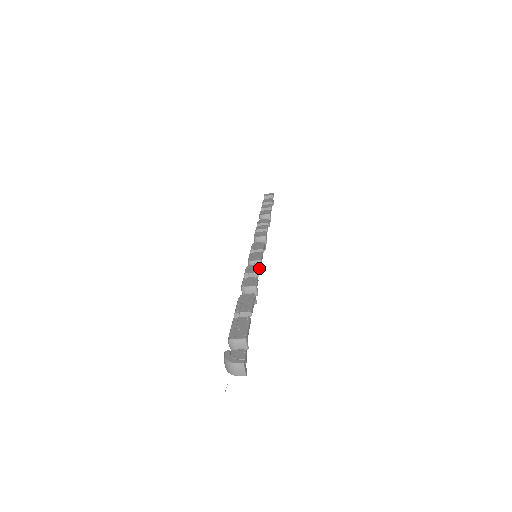
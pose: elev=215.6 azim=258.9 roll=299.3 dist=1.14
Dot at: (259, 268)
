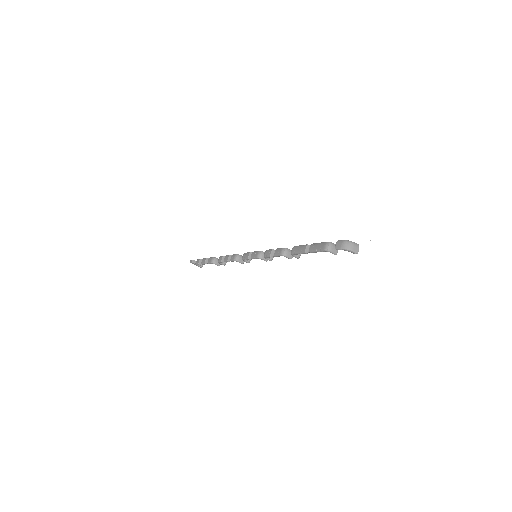
Dot at: occluded
